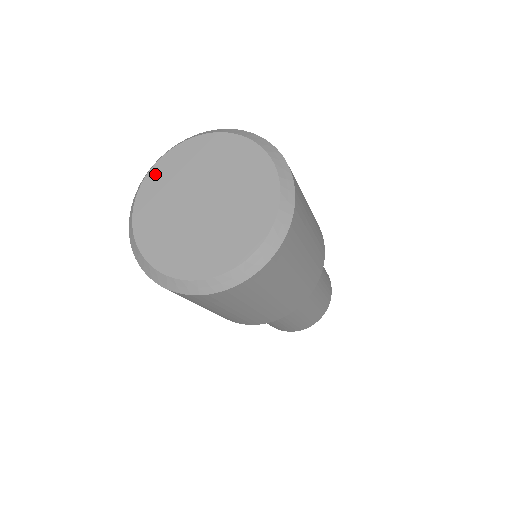
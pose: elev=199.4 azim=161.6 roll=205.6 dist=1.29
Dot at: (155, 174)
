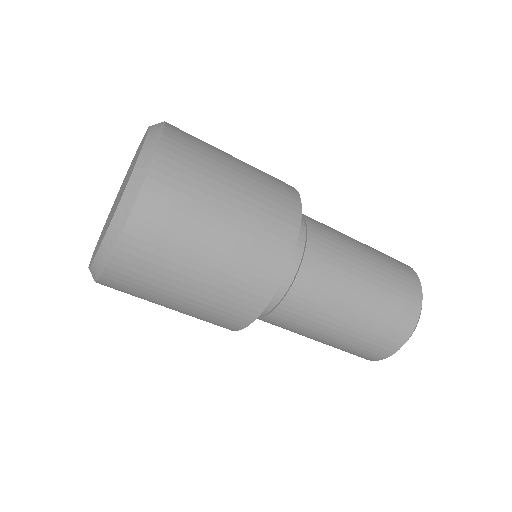
Dot at: (123, 180)
